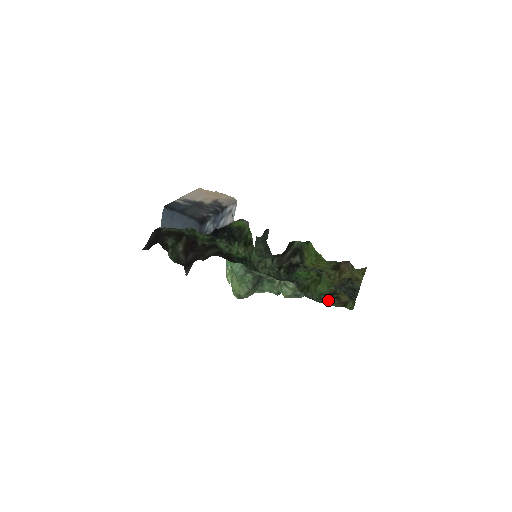
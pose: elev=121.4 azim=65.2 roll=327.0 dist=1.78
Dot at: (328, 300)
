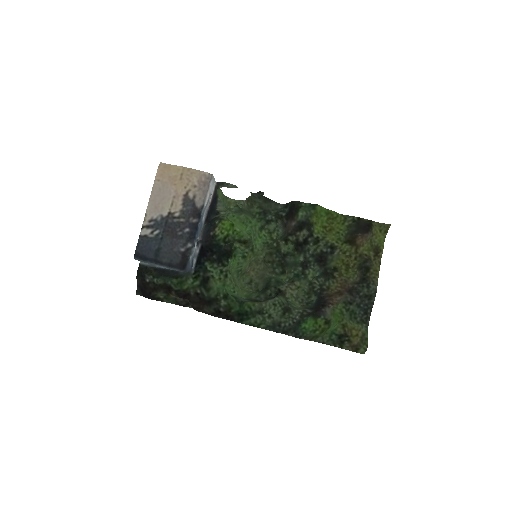
Dot at: (339, 341)
